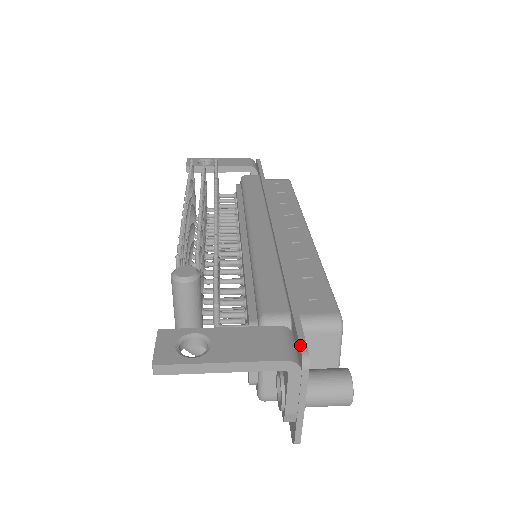
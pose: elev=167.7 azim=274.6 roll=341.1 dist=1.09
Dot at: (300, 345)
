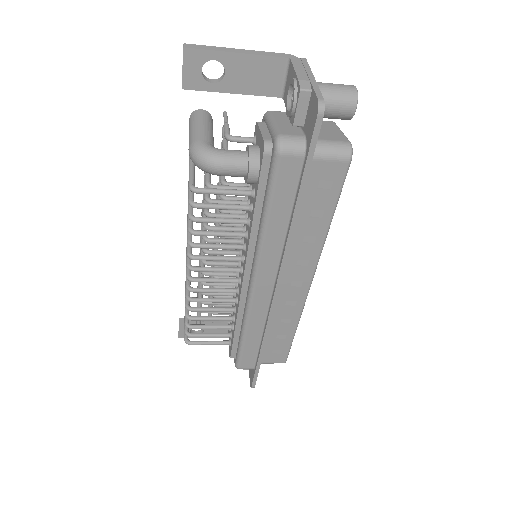
Dot at: occluded
